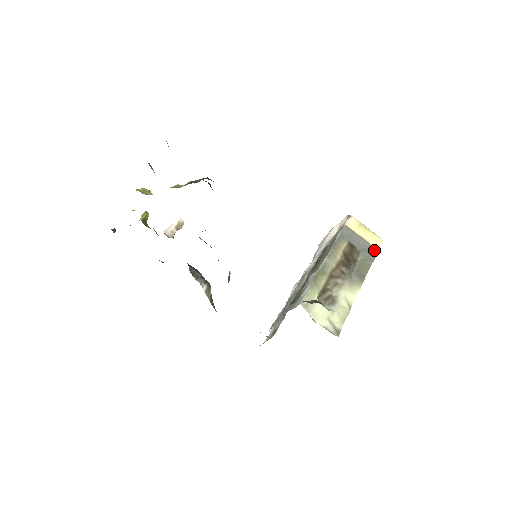
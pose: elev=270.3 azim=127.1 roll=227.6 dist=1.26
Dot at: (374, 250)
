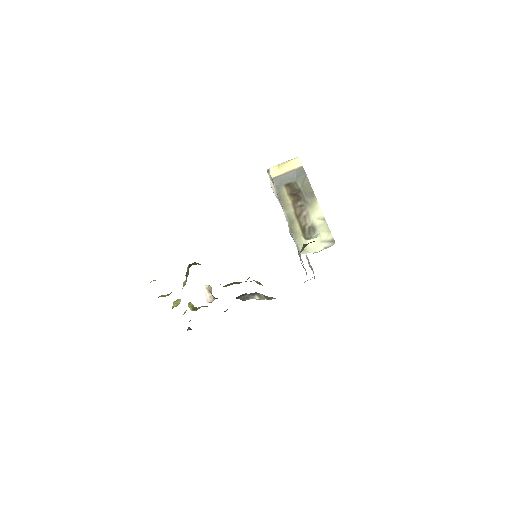
Dot at: (301, 170)
